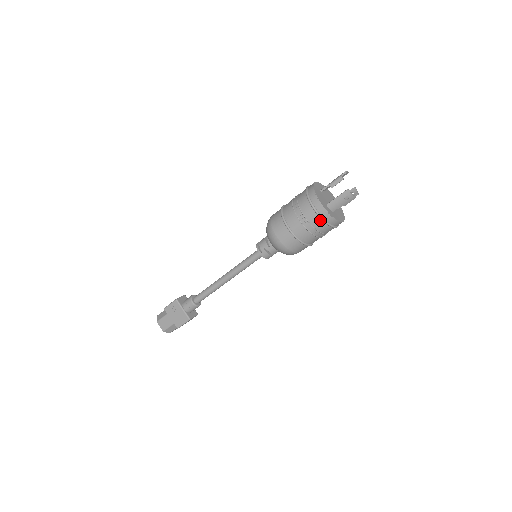
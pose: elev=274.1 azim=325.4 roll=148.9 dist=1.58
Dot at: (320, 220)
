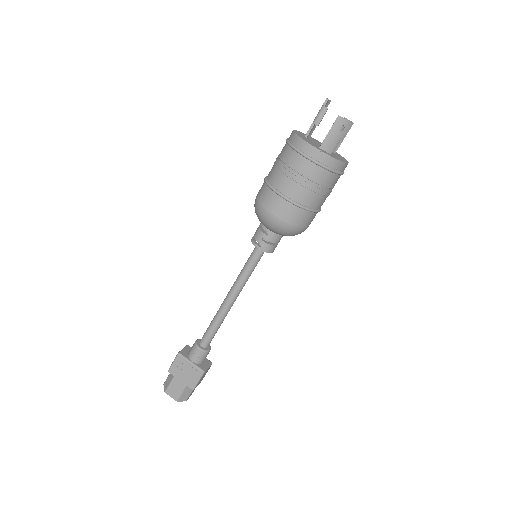
Dot at: (319, 168)
